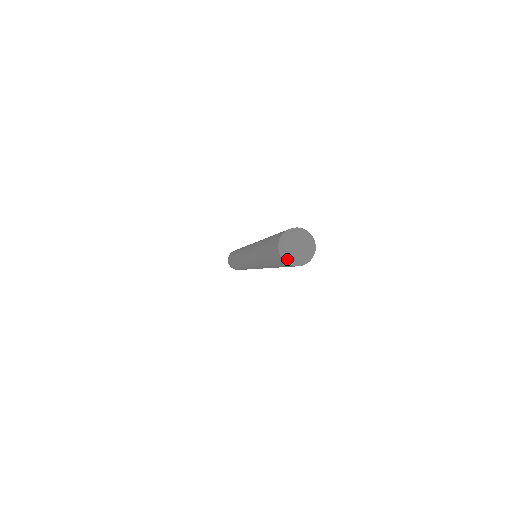
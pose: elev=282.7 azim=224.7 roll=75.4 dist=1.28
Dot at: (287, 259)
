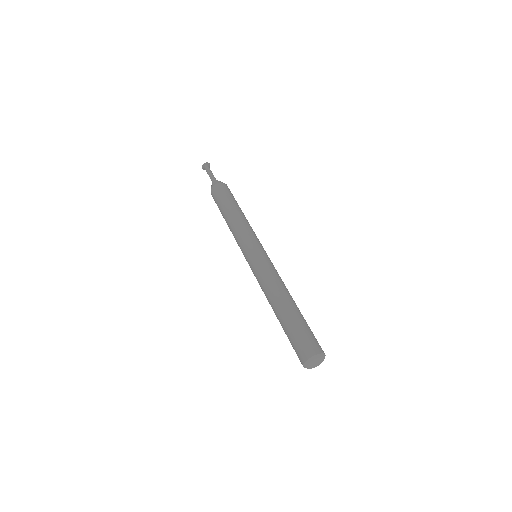
Dot at: occluded
